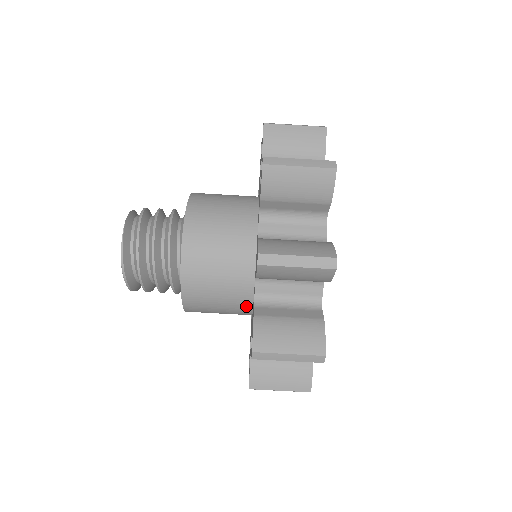
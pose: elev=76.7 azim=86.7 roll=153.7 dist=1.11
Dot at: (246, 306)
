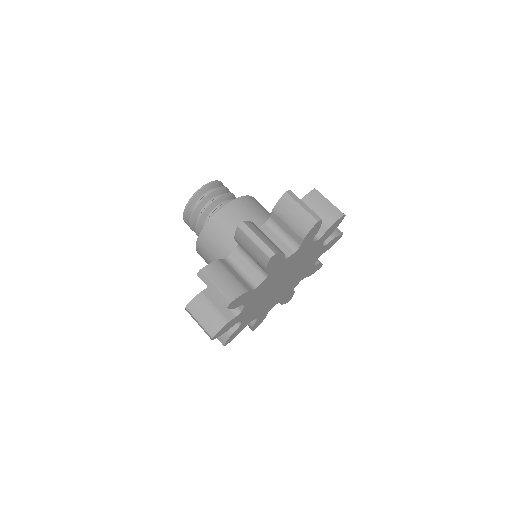
Dot at: occluded
